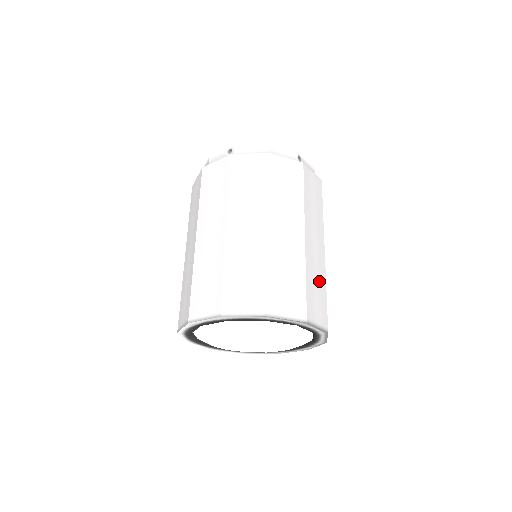
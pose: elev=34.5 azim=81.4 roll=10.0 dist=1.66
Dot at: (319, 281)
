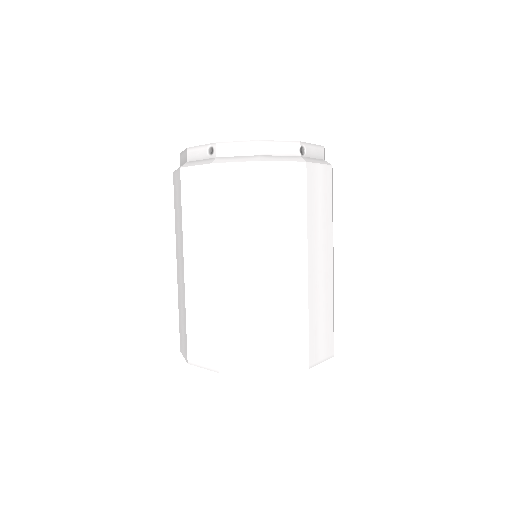
Dot at: (325, 308)
